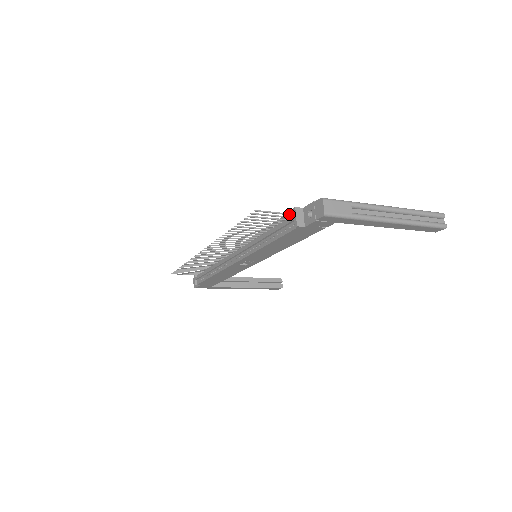
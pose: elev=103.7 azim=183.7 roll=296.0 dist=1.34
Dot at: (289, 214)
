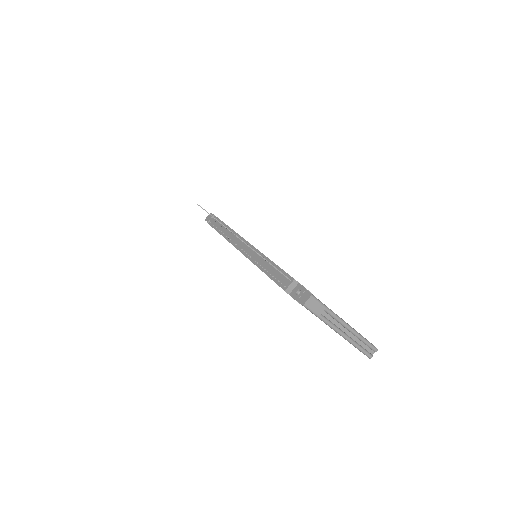
Dot at: (288, 278)
